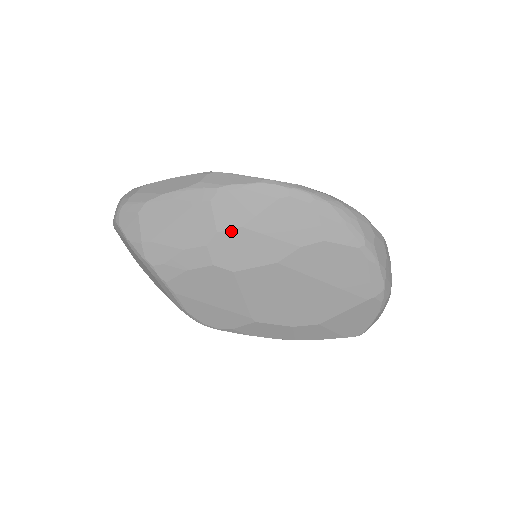
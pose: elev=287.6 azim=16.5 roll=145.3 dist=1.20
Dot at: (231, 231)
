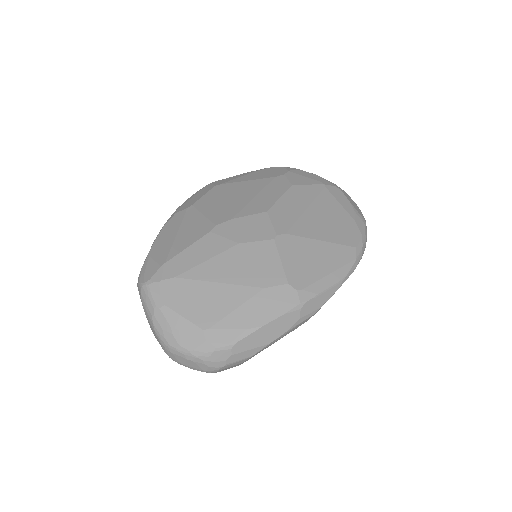
Dot at: occluded
